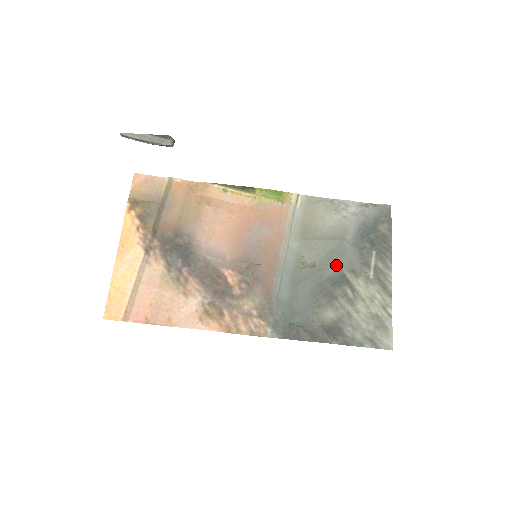
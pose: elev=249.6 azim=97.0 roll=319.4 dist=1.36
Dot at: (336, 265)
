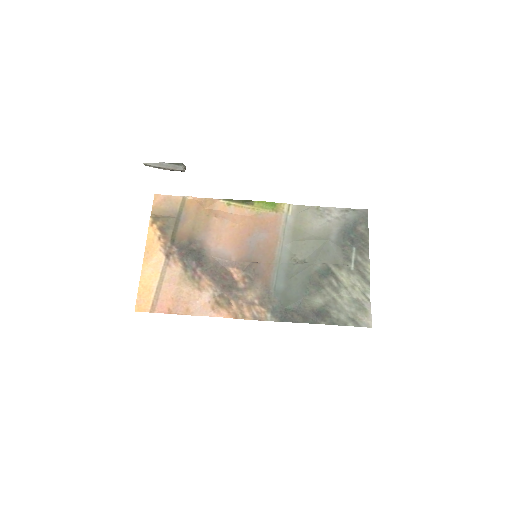
Dot at: (322, 260)
